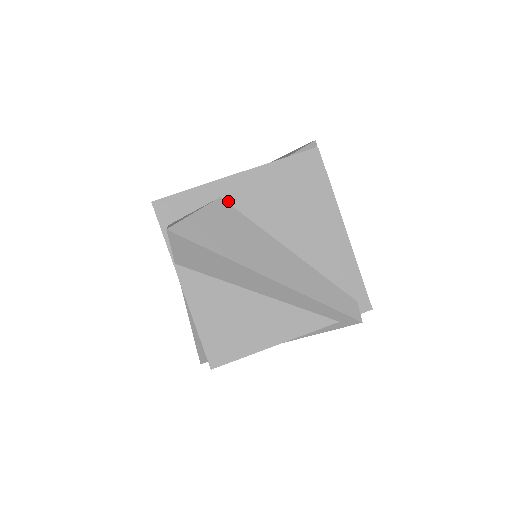
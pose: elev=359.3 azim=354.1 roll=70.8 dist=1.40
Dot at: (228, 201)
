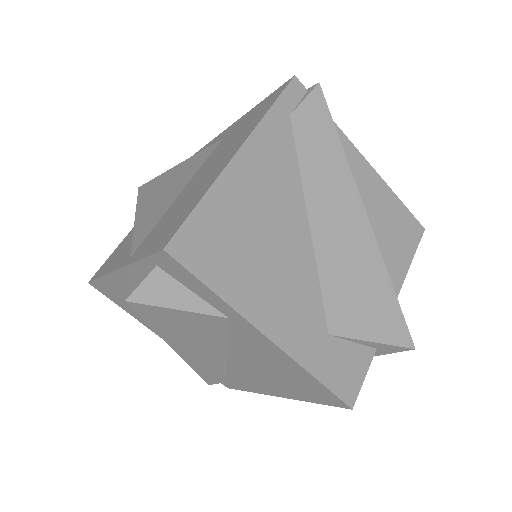
Dot at: (231, 324)
